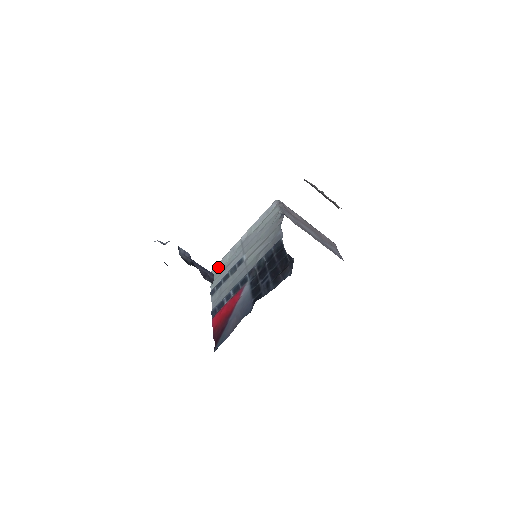
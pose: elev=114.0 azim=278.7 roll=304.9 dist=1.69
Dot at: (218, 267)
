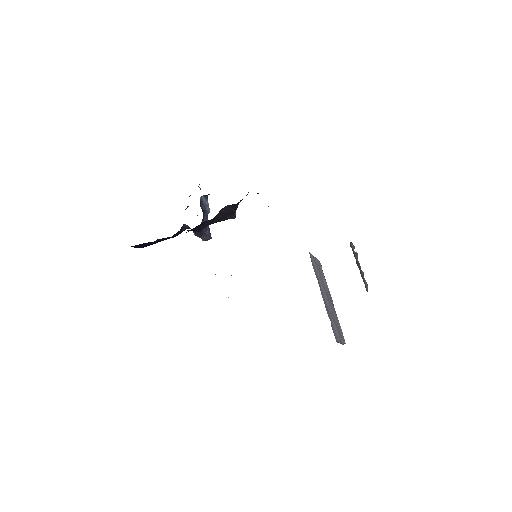
Dot at: occluded
